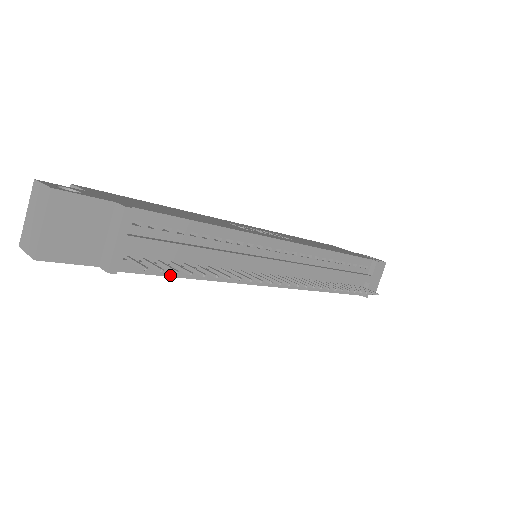
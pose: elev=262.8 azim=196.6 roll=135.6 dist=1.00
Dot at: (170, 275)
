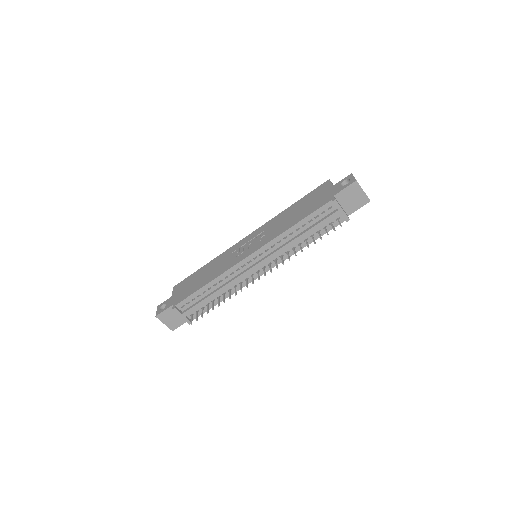
Dot at: occluded
